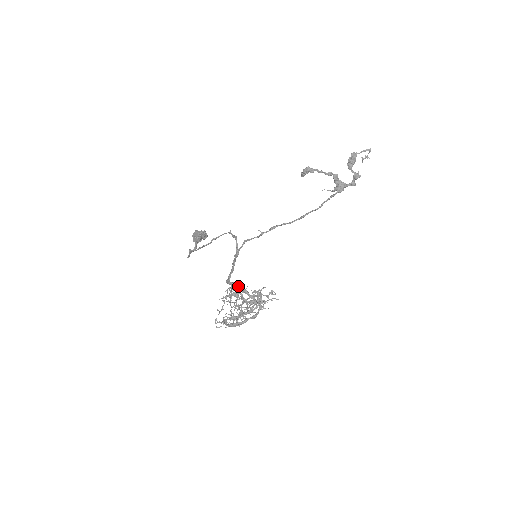
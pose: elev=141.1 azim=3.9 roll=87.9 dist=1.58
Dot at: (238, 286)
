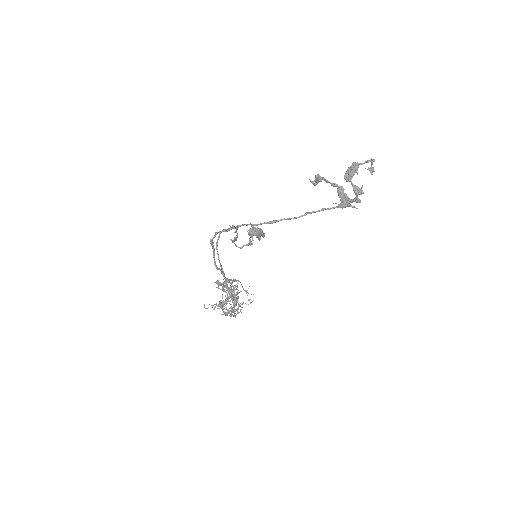
Dot at: (224, 276)
